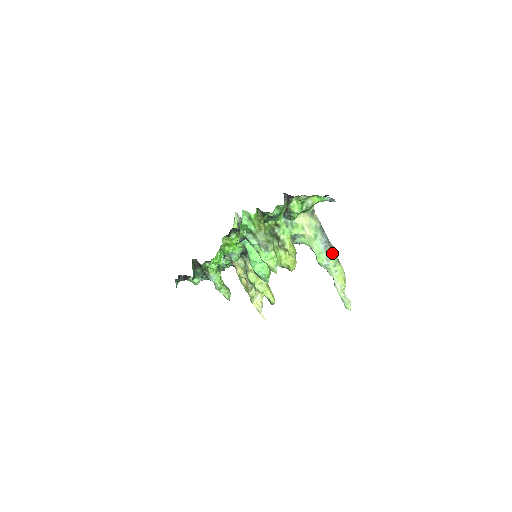
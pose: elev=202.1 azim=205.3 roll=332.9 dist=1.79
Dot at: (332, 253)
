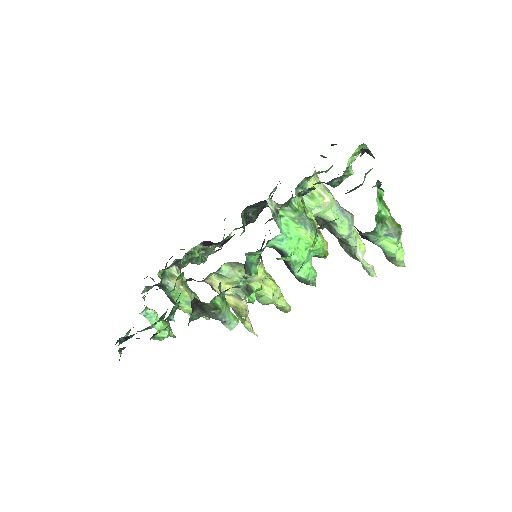
Dot at: (351, 217)
